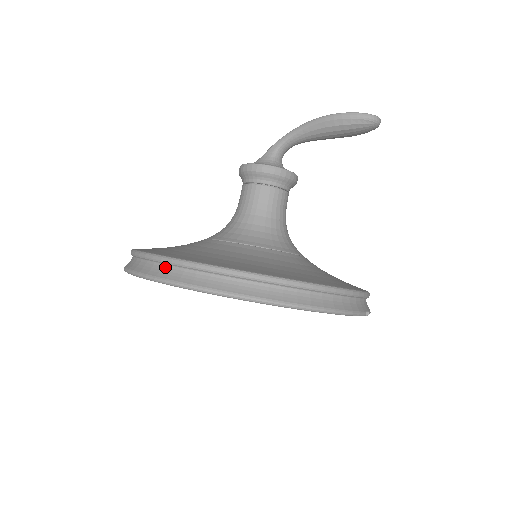
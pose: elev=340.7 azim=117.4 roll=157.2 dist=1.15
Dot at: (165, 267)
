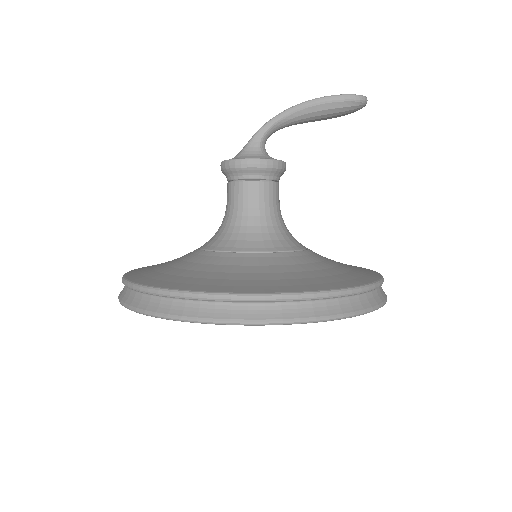
Dot at: (220, 305)
